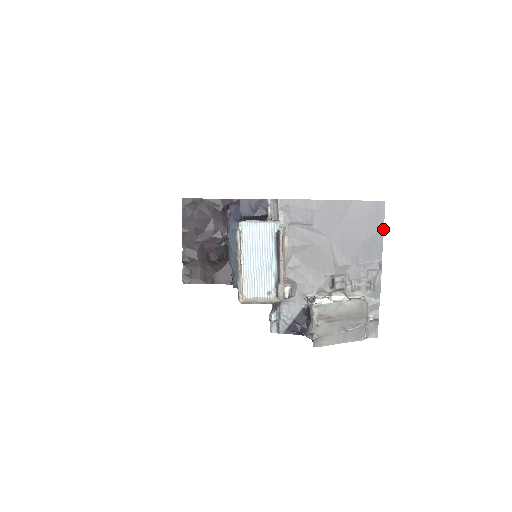
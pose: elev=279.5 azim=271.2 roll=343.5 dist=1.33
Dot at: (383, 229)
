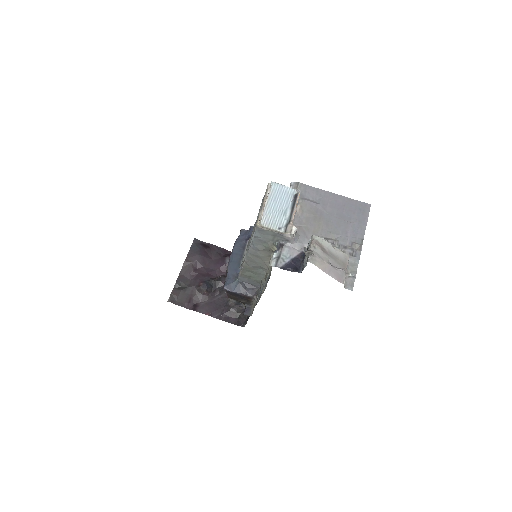
Dot at: (367, 220)
